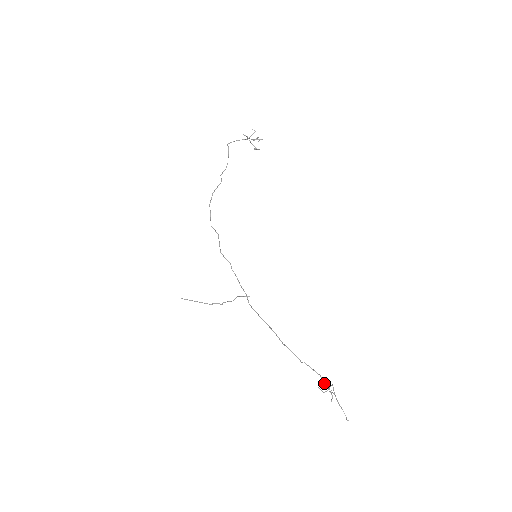
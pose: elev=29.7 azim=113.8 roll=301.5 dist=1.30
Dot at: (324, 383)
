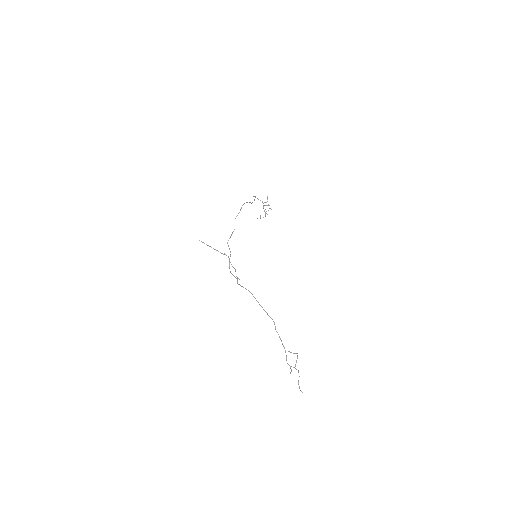
Dot at: occluded
